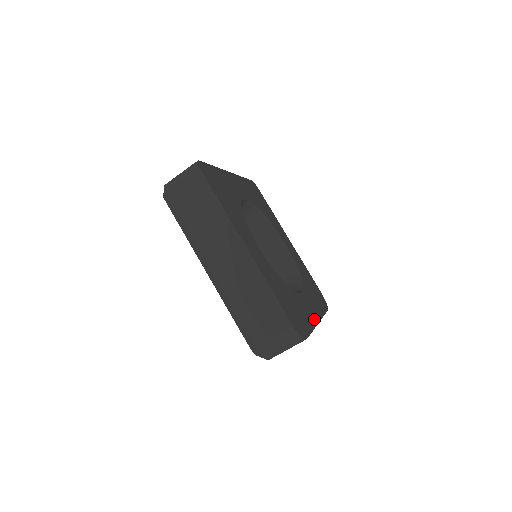
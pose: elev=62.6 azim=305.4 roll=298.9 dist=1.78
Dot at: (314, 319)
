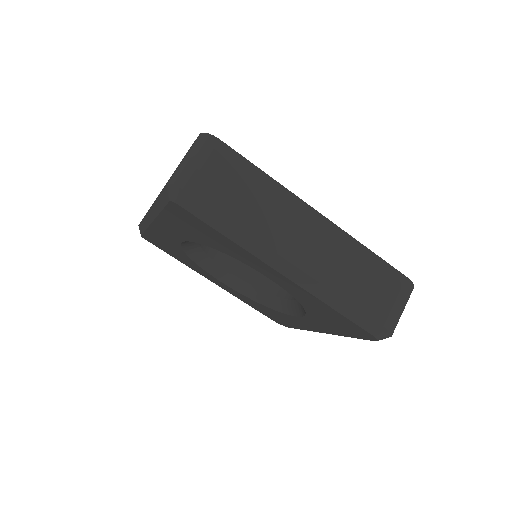
Dot at: occluded
